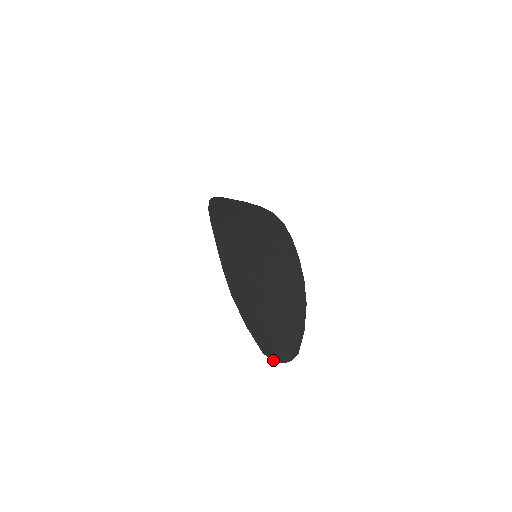
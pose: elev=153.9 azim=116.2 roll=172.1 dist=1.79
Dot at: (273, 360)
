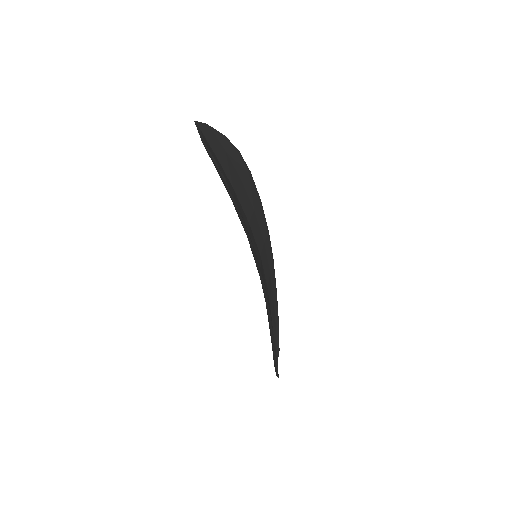
Dot at: occluded
